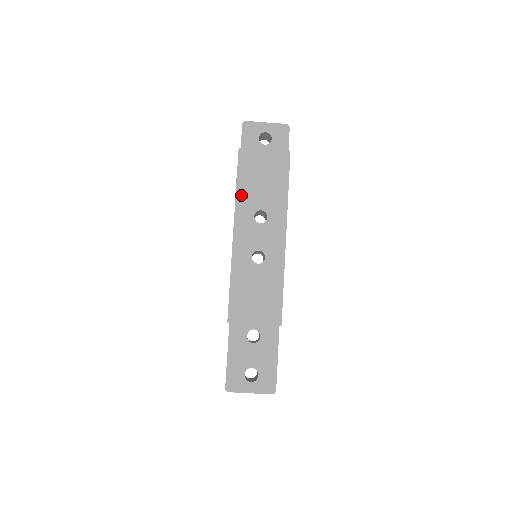
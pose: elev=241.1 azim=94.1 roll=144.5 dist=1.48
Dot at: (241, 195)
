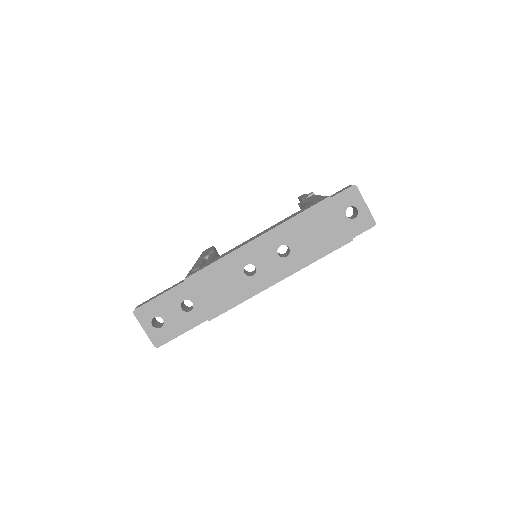
Dot at: (291, 224)
